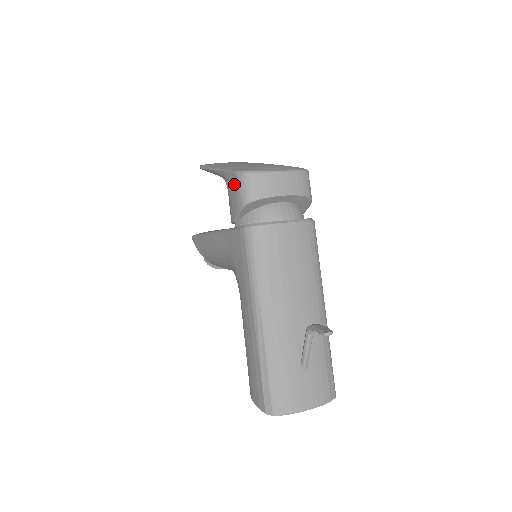
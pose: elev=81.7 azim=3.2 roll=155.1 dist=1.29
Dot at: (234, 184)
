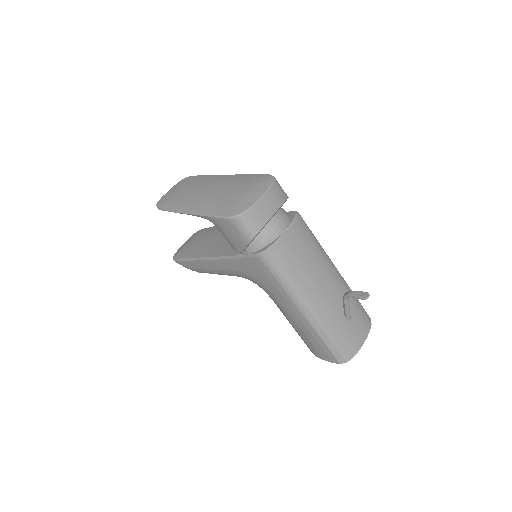
Dot at: (230, 227)
